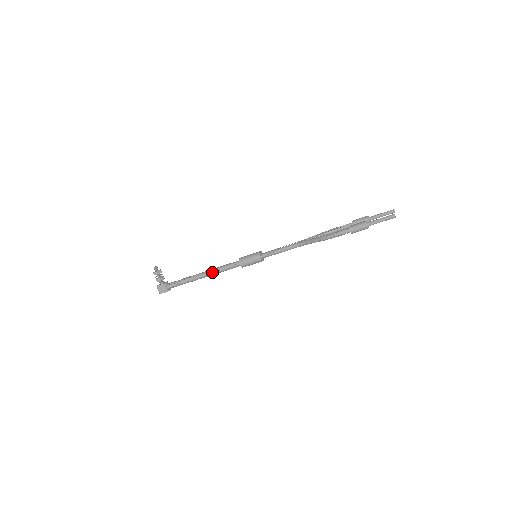
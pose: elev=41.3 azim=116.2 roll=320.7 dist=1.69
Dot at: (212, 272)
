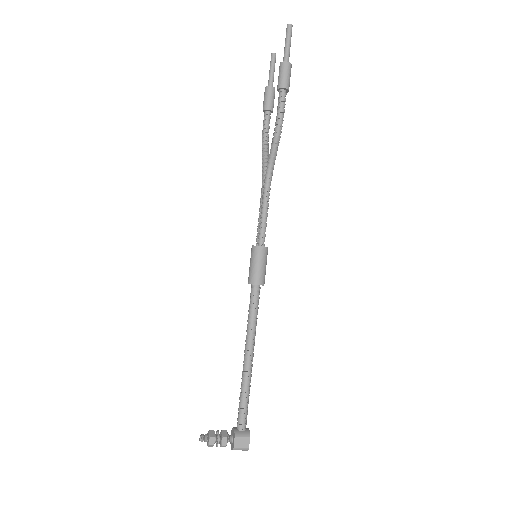
Dot at: (251, 338)
